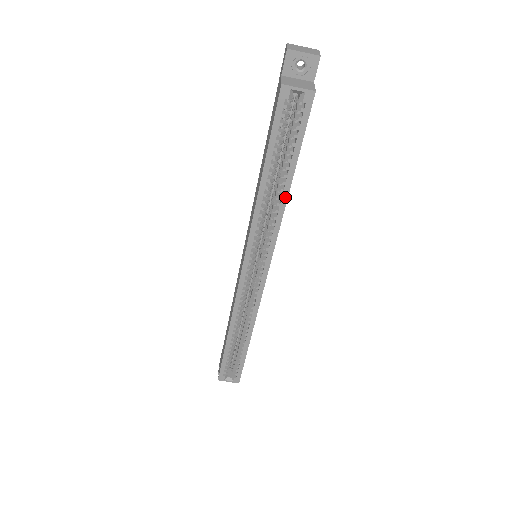
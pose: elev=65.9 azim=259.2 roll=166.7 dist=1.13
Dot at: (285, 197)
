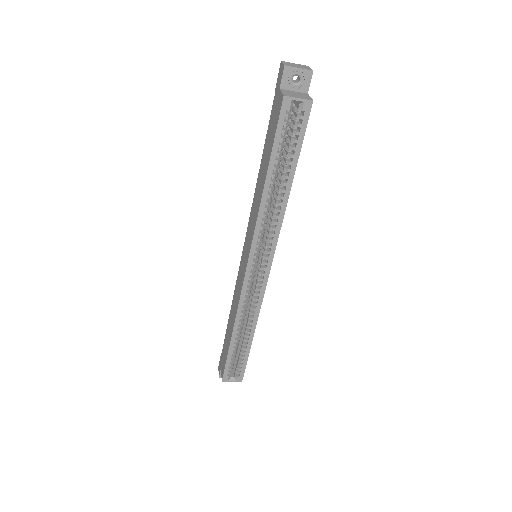
Dot at: (286, 197)
